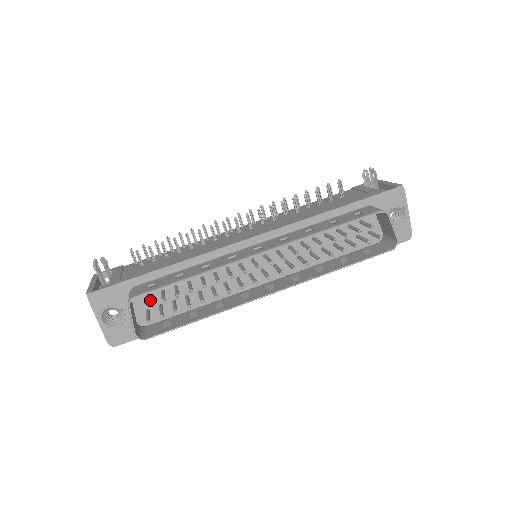
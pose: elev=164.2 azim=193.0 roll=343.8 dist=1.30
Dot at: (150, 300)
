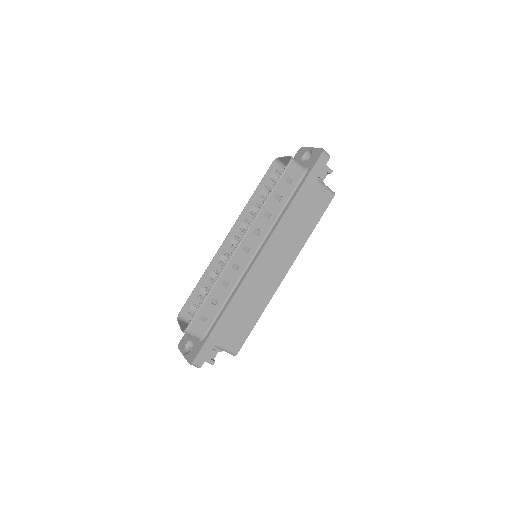
Dot at: occluded
